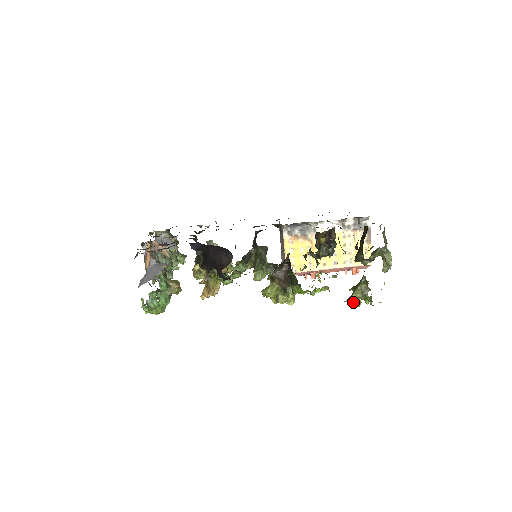
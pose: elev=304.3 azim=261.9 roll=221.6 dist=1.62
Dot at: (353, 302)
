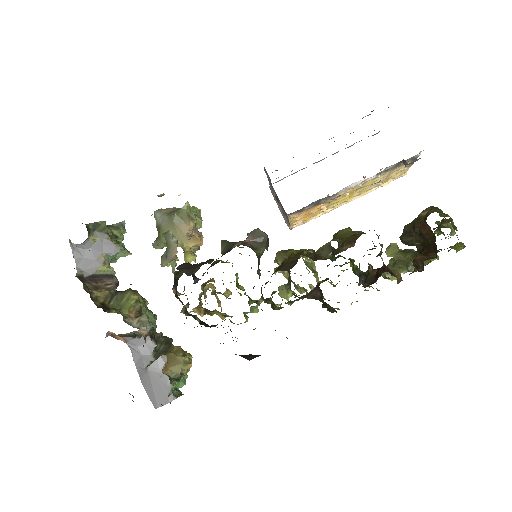
Dot at: (395, 278)
